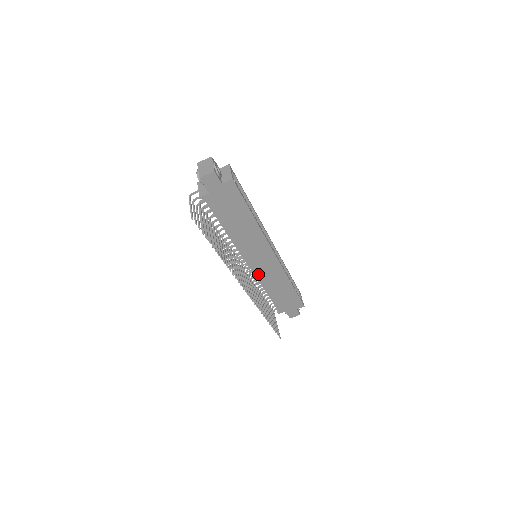
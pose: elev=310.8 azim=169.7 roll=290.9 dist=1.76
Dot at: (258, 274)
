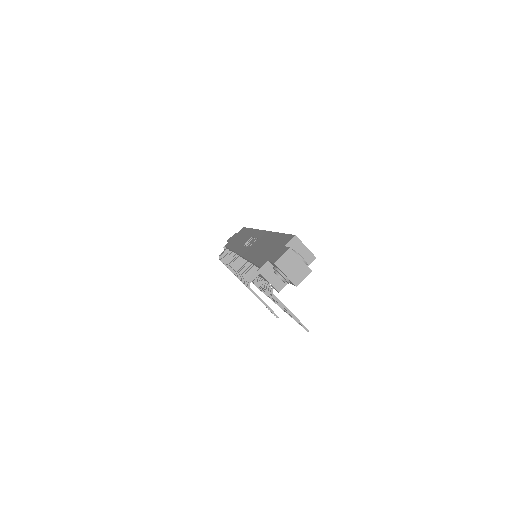
Dot at: occluded
